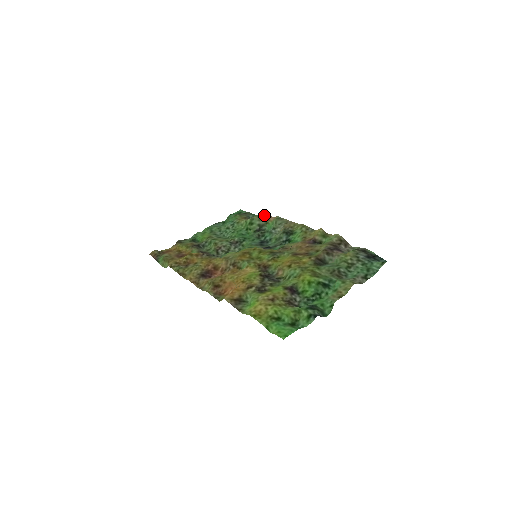
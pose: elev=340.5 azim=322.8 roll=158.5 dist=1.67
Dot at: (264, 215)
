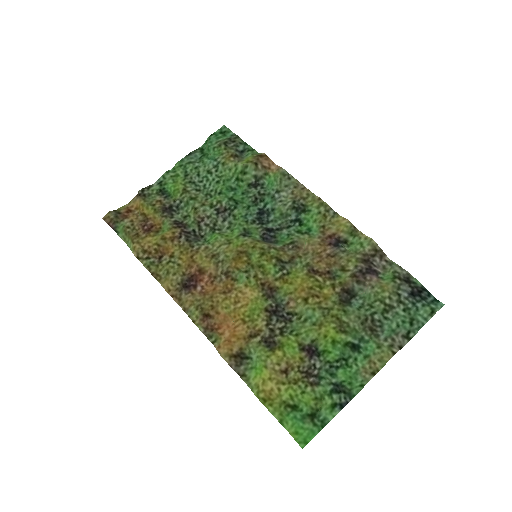
Dot at: (262, 159)
